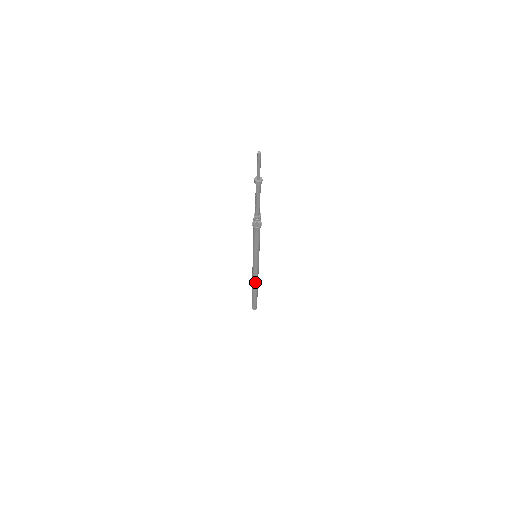
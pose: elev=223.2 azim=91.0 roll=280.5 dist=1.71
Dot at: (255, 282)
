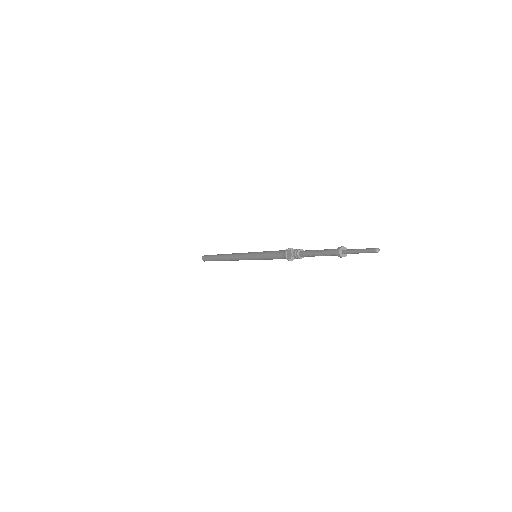
Dot at: (231, 260)
